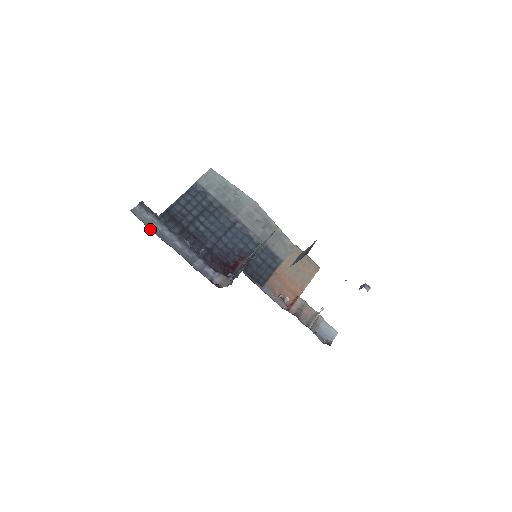
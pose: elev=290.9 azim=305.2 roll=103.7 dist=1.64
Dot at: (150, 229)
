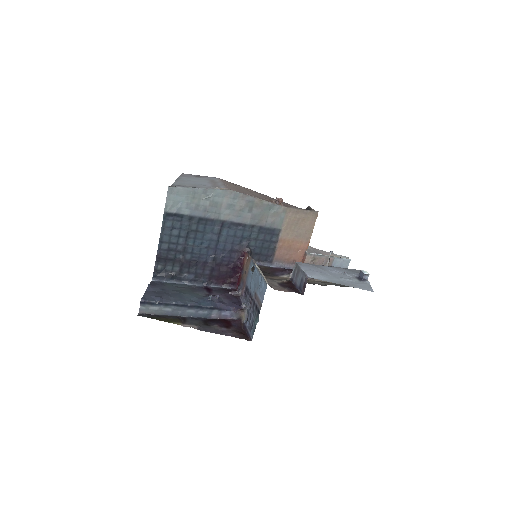
Dot at: (163, 315)
